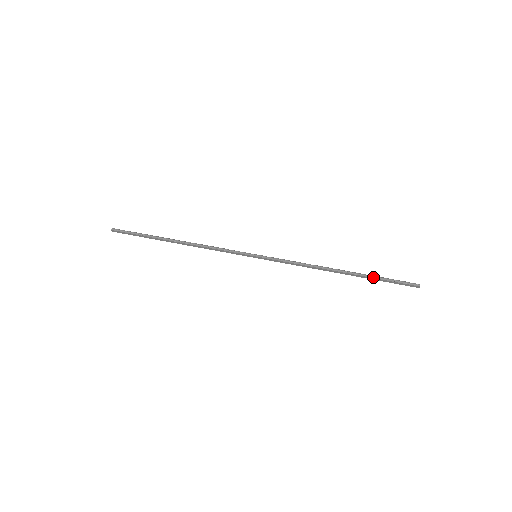
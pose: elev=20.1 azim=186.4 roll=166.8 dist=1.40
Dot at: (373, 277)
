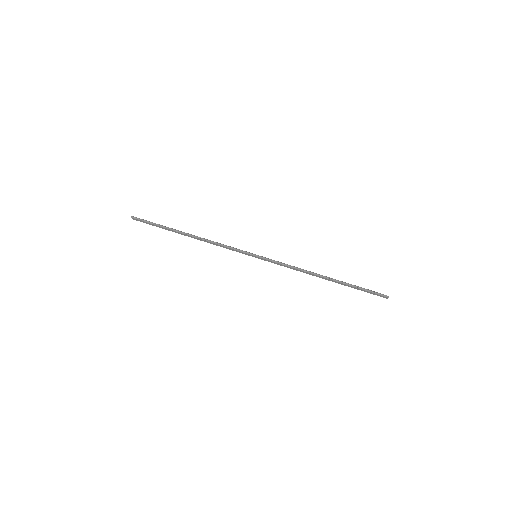
Dot at: (352, 285)
